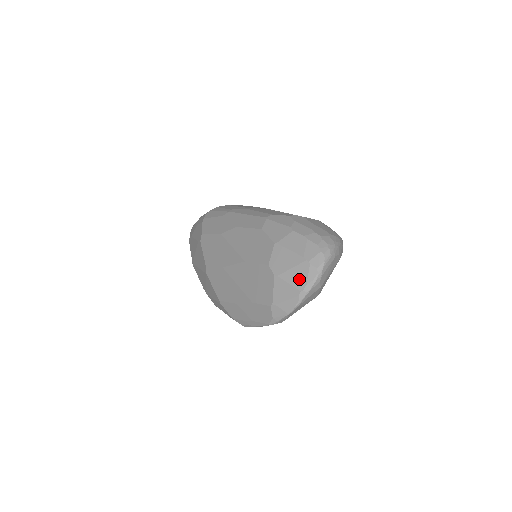
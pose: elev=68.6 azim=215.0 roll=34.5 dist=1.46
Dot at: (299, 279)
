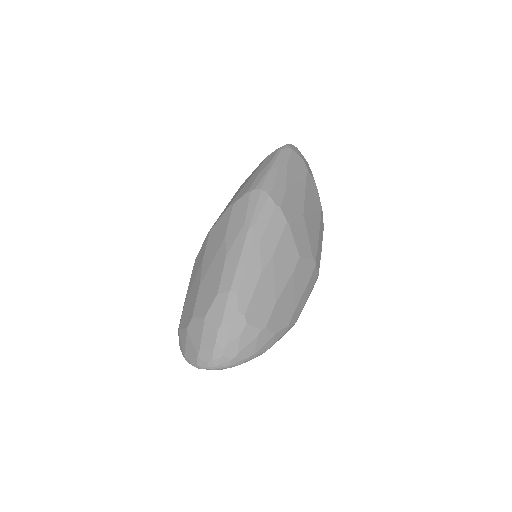
Dot at: (189, 352)
